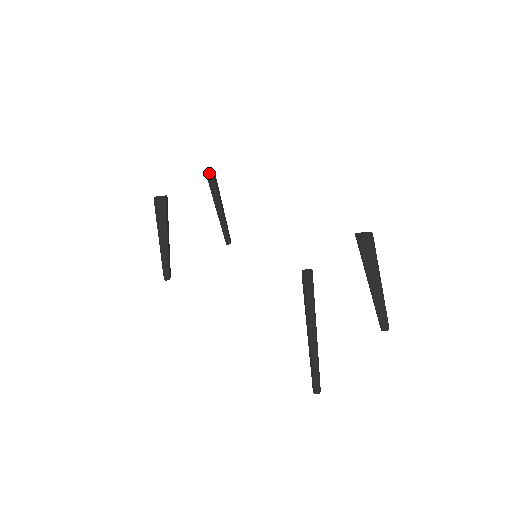
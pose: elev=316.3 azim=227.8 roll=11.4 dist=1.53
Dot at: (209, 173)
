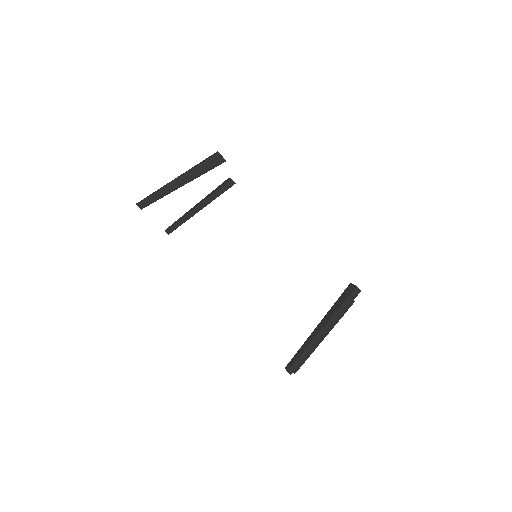
Dot at: occluded
